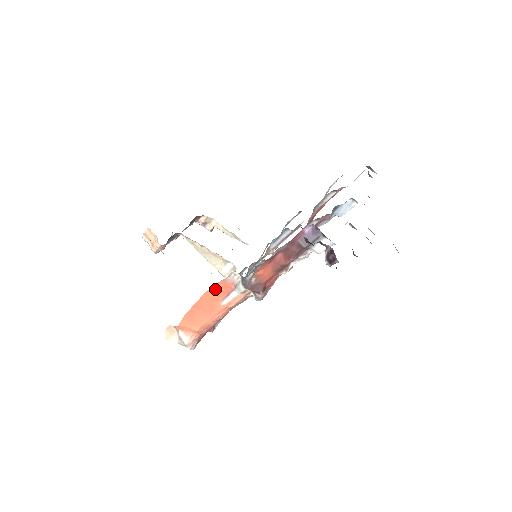
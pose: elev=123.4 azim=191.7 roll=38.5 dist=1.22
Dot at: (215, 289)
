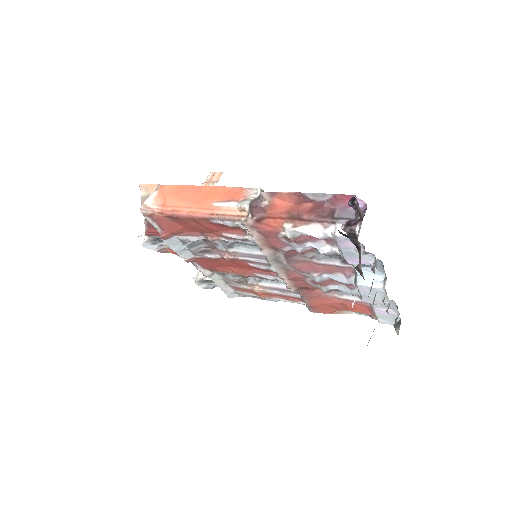
Dot at: (227, 190)
